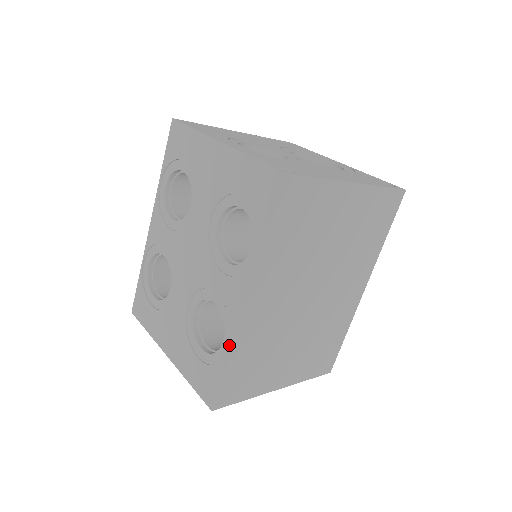
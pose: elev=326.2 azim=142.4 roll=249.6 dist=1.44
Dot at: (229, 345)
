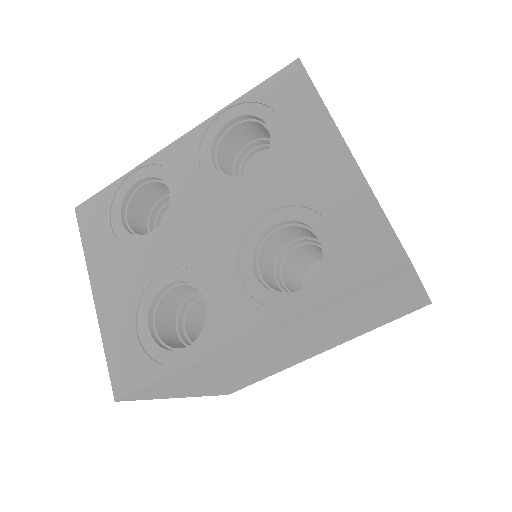
Dot at: (191, 358)
